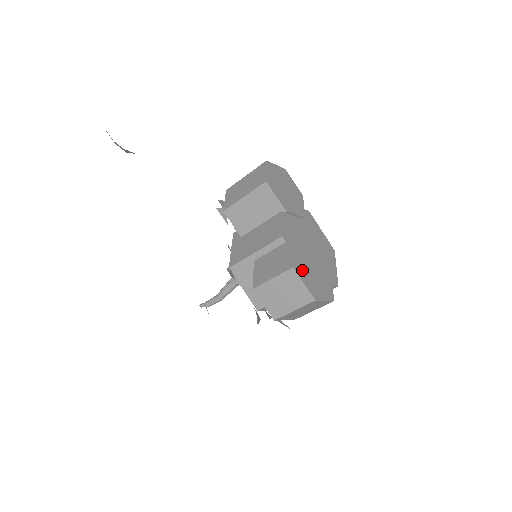
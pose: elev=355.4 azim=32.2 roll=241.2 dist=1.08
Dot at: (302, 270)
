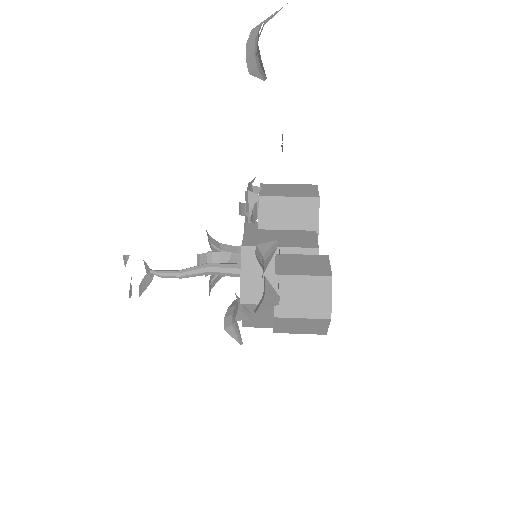
Dot at: occluded
